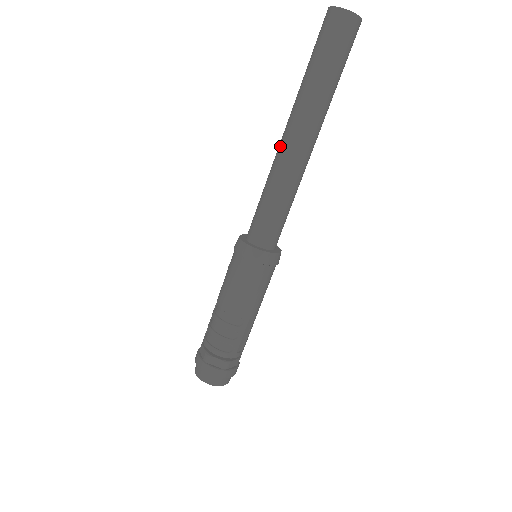
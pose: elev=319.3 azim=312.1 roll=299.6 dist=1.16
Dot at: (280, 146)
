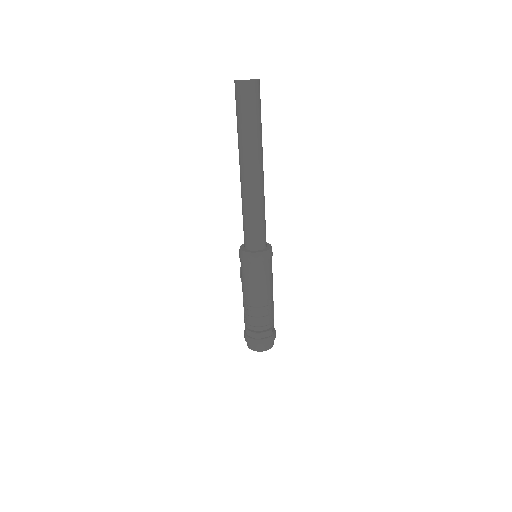
Dot at: (244, 181)
